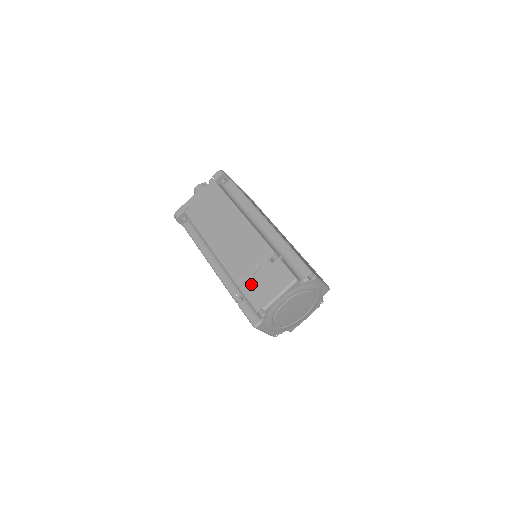
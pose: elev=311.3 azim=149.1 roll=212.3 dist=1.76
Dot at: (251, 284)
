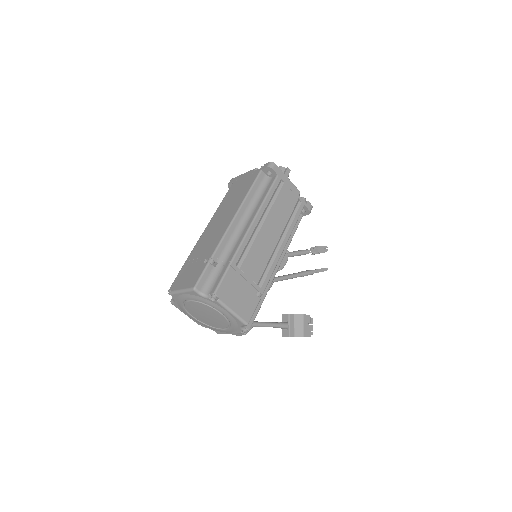
Dot at: (186, 268)
